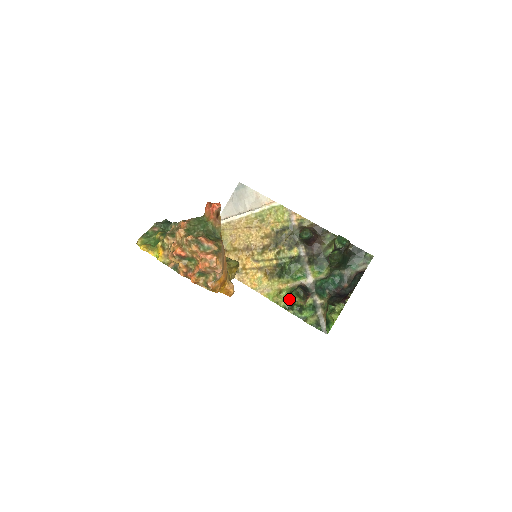
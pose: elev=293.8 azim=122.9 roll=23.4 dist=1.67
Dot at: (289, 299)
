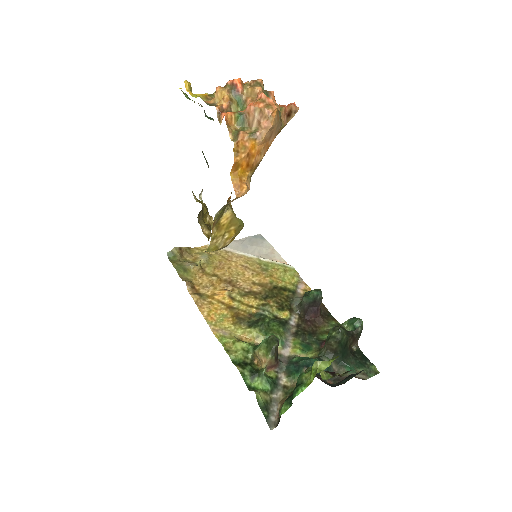
Dot at: (247, 355)
